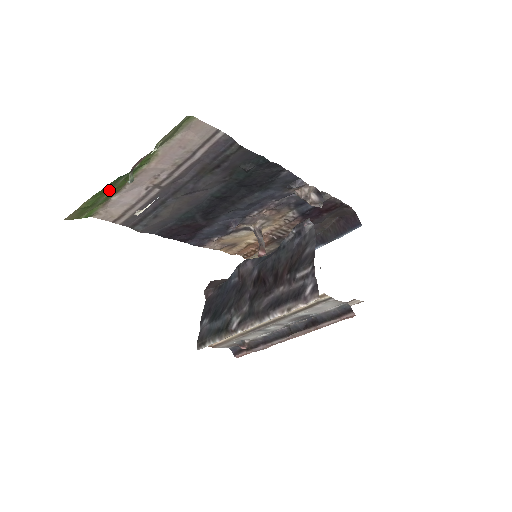
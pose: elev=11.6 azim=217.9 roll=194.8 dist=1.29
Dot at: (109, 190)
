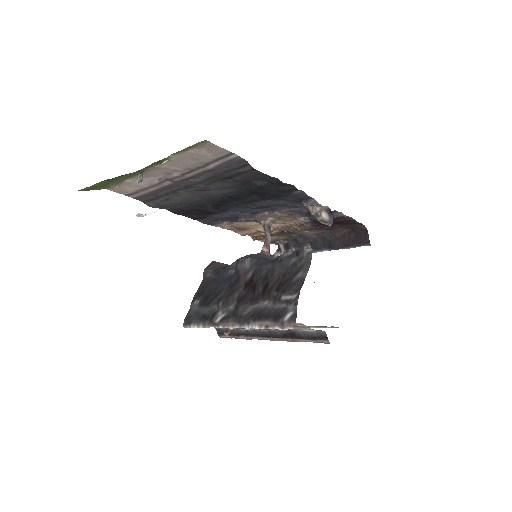
Dot at: (122, 177)
